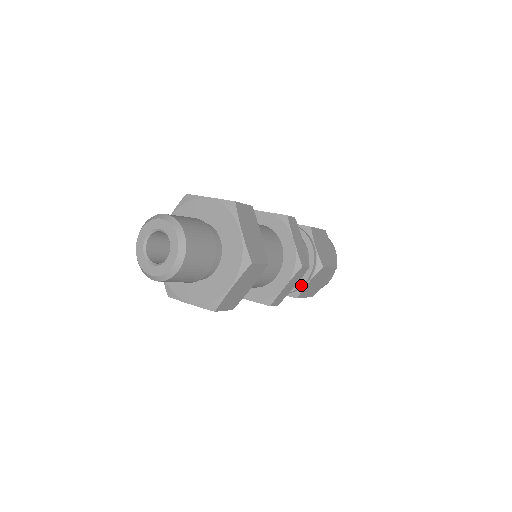
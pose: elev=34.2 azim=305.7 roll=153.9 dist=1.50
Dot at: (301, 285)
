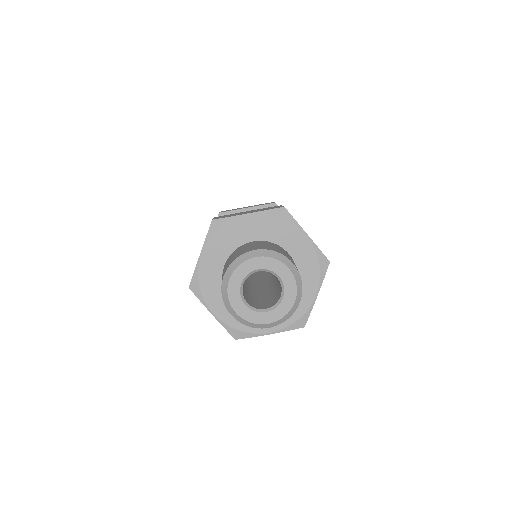
Dot at: occluded
